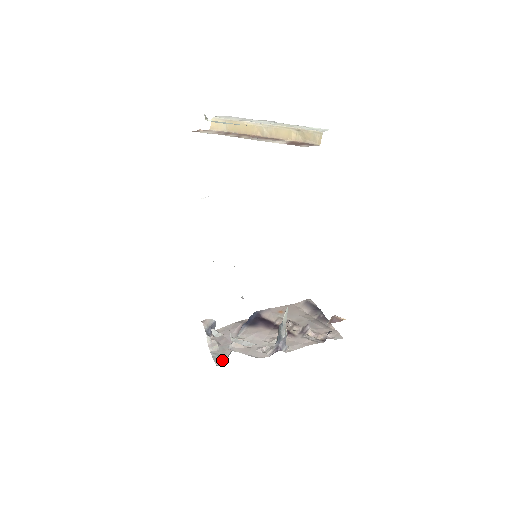
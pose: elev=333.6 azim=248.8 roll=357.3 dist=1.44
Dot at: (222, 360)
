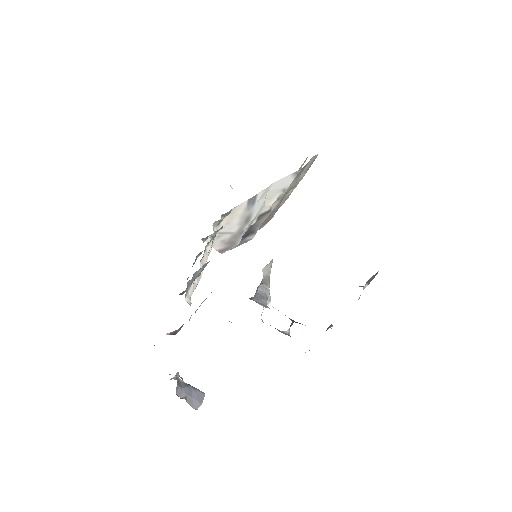
Dot at: occluded
